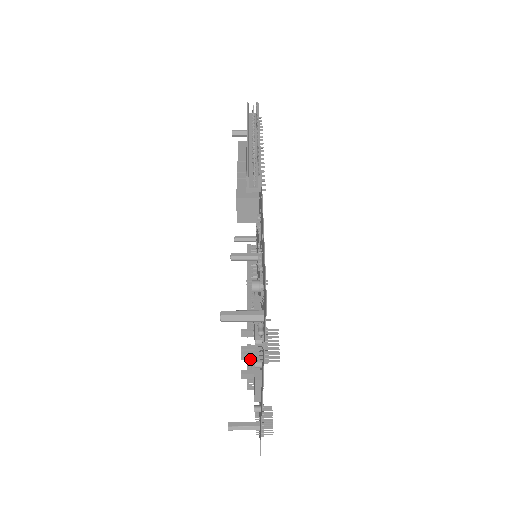
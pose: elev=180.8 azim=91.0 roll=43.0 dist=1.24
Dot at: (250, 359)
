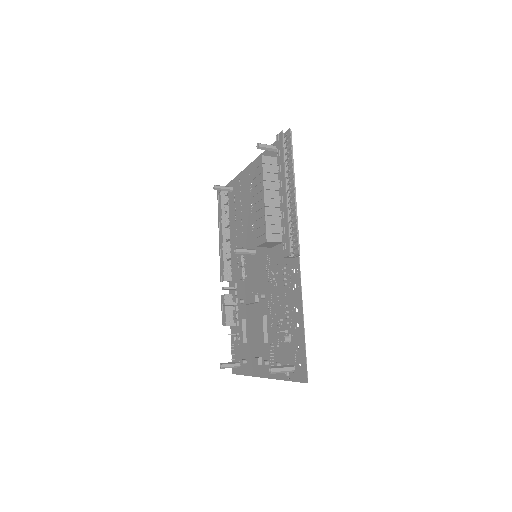
Dot at: (229, 310)
